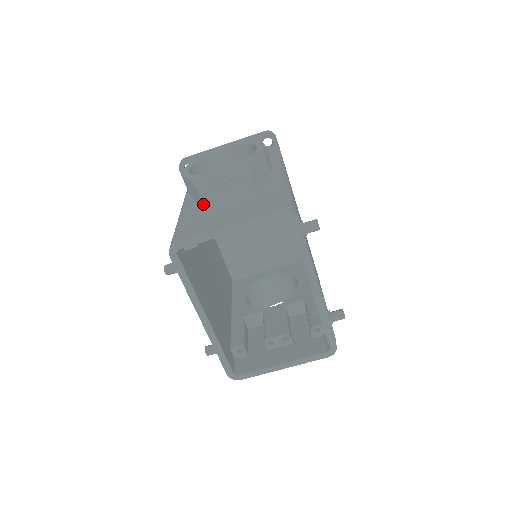
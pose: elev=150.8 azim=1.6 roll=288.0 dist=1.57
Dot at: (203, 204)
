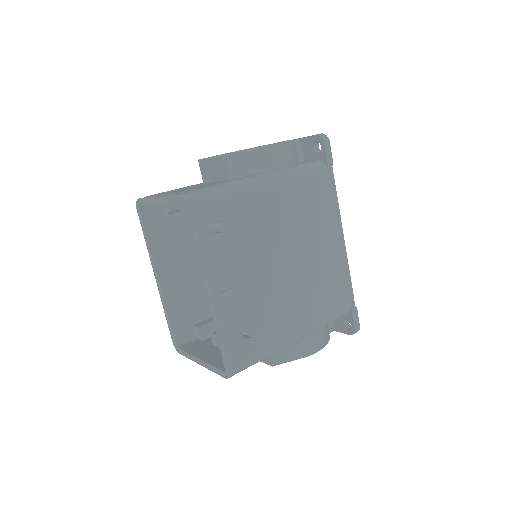
Dot at: (203, 182)
